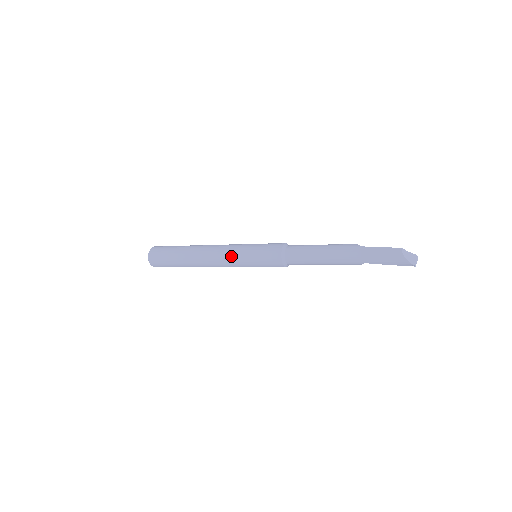
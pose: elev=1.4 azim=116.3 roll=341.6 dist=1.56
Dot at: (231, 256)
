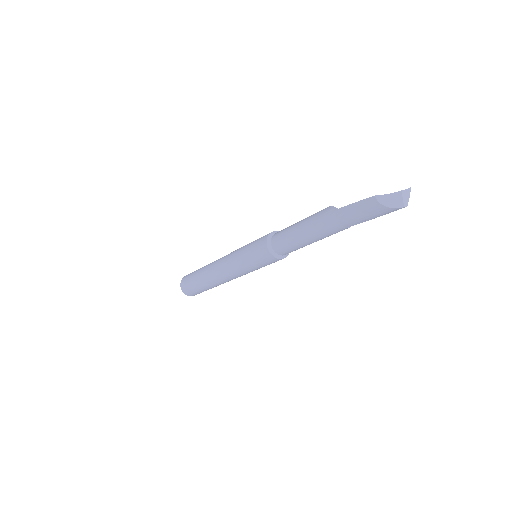
Dot at: (234, 269)
